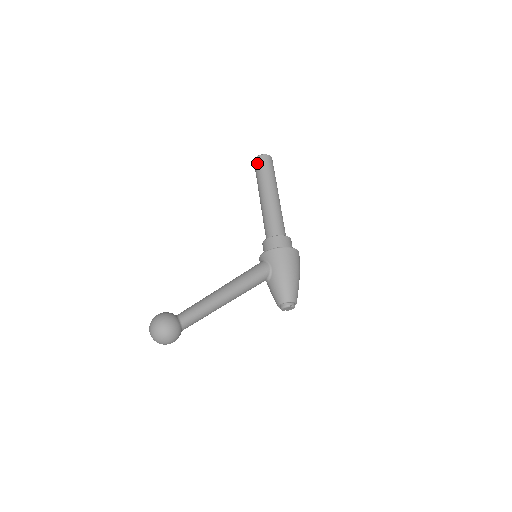
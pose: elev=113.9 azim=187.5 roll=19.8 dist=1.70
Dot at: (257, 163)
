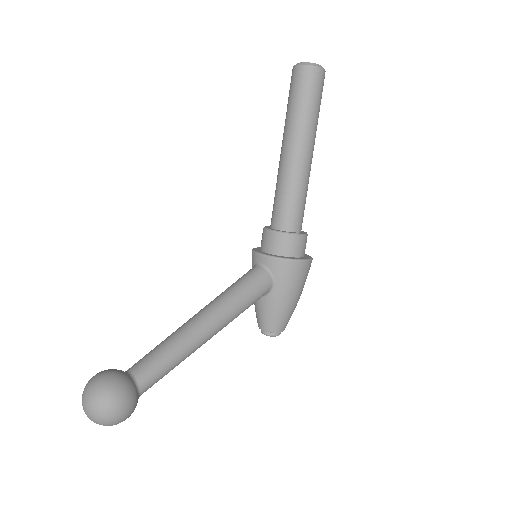
Dot at: (303, 78)
